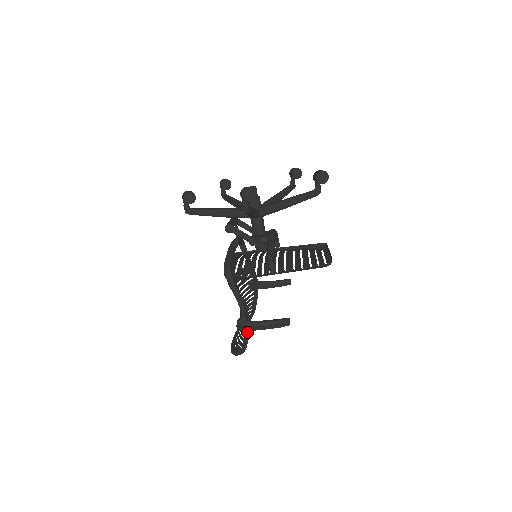
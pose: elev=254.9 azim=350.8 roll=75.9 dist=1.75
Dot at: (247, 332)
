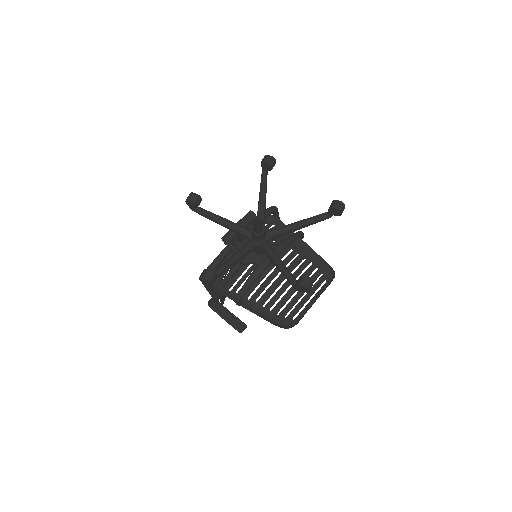
Dot at: (221, 303)
